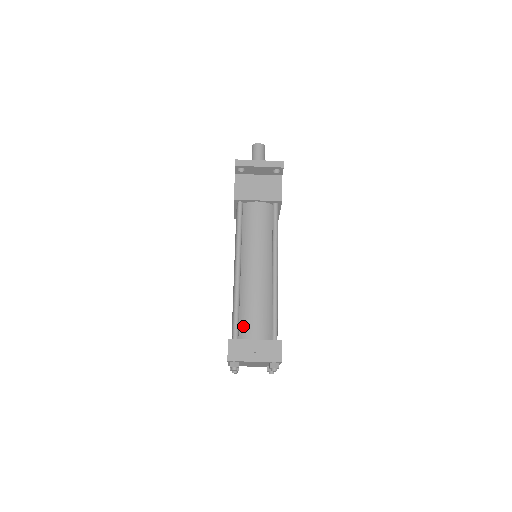
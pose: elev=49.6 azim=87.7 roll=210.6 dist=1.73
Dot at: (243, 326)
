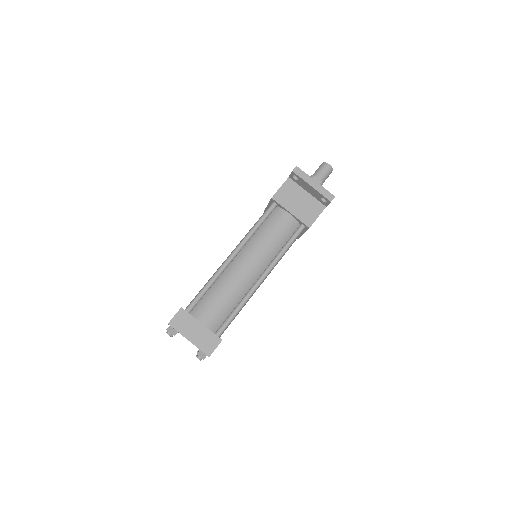
Dot at: (201, 305)
